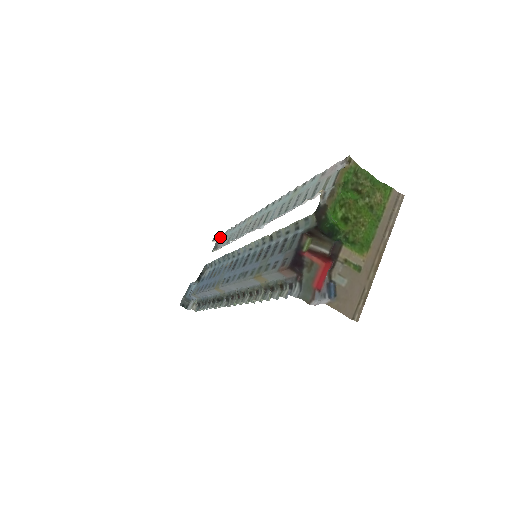
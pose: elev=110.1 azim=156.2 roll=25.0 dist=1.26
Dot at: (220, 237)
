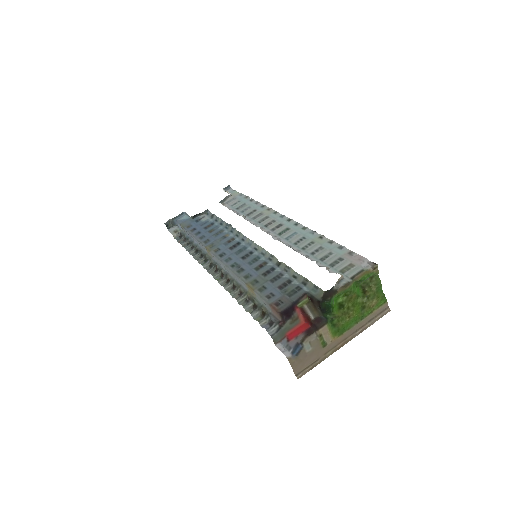
Dot at: (232, 192)
